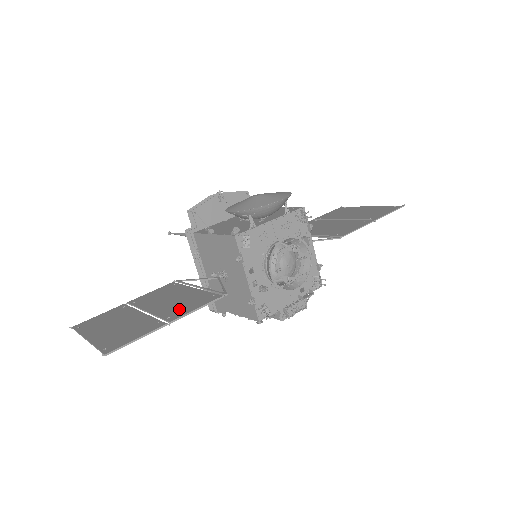
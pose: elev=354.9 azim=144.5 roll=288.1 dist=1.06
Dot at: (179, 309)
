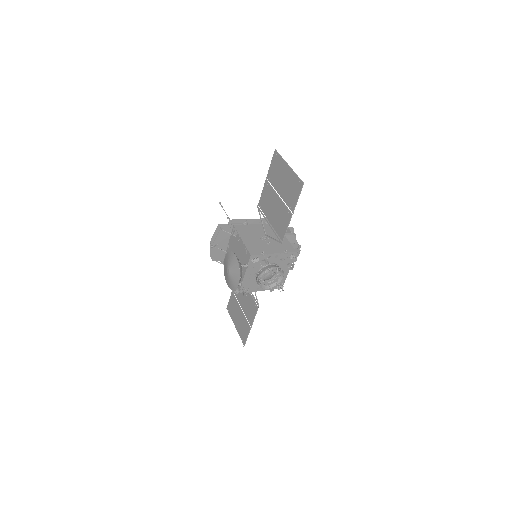
Dot at: (250, 314)
